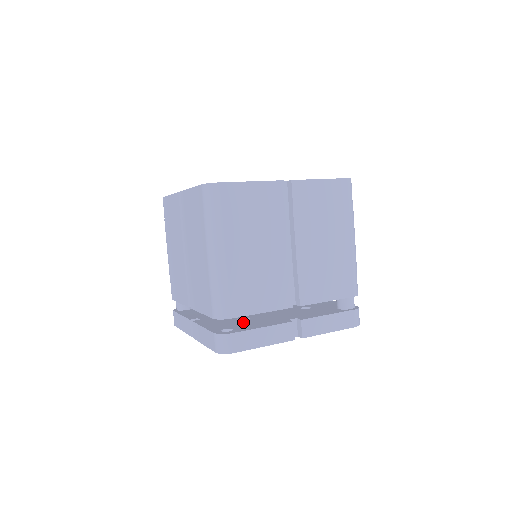
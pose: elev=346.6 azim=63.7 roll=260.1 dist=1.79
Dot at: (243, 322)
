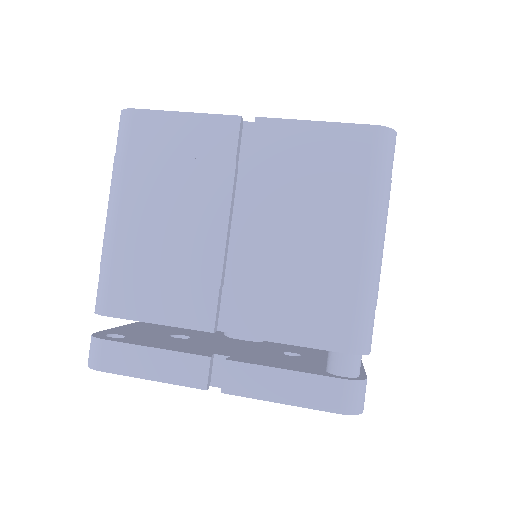
Dot at: (164, 337)
